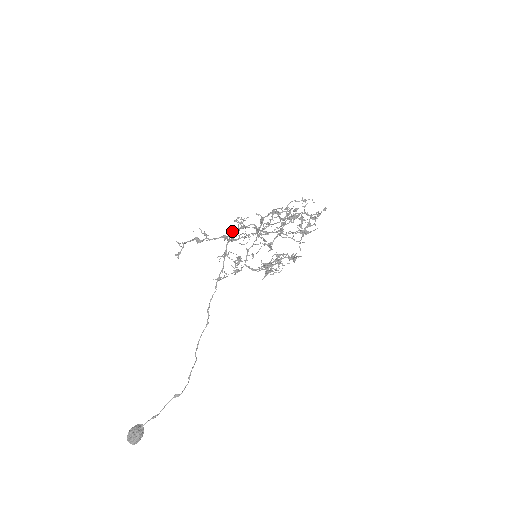
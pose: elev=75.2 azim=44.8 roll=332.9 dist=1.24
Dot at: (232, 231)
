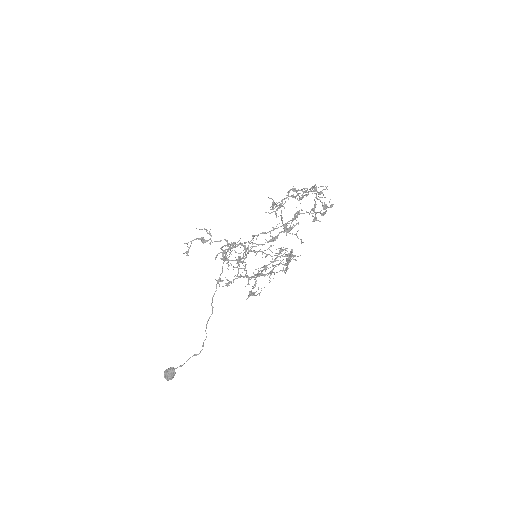
Dot at: occluded
